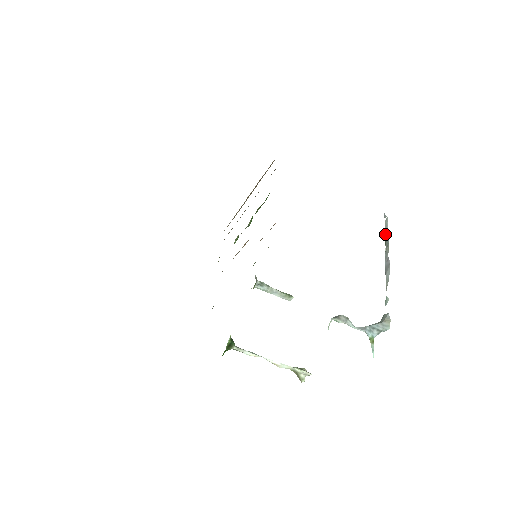
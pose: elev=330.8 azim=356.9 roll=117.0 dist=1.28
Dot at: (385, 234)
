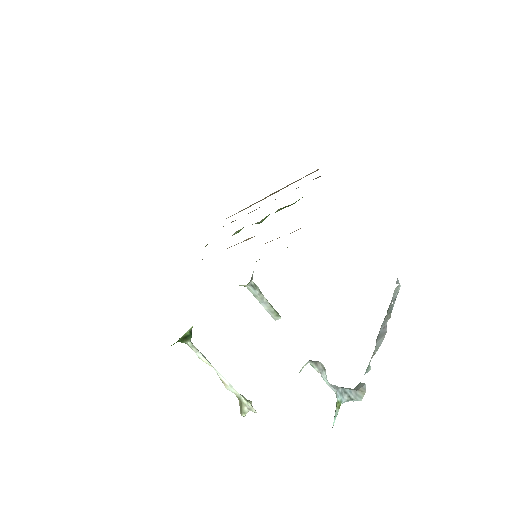
Dot at: (391, 300)
